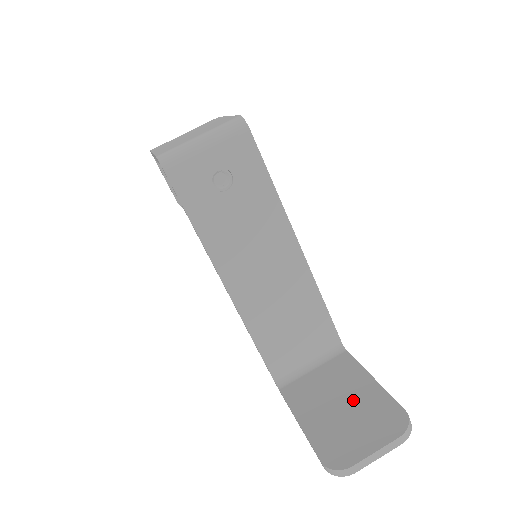
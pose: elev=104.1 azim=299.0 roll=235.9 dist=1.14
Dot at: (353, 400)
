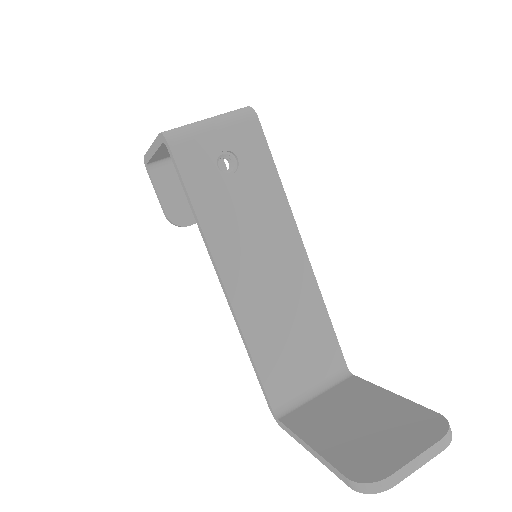
Dot at: (373, 415)
